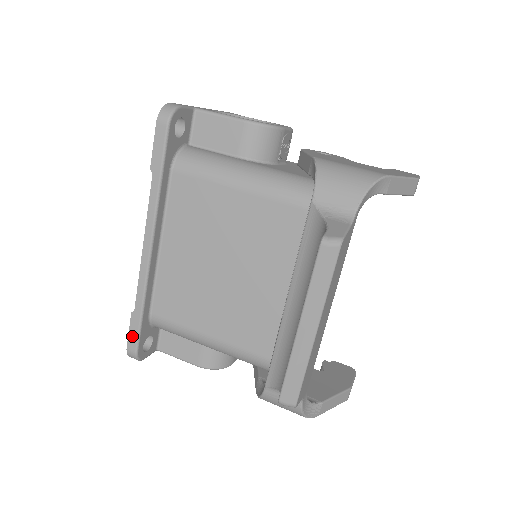
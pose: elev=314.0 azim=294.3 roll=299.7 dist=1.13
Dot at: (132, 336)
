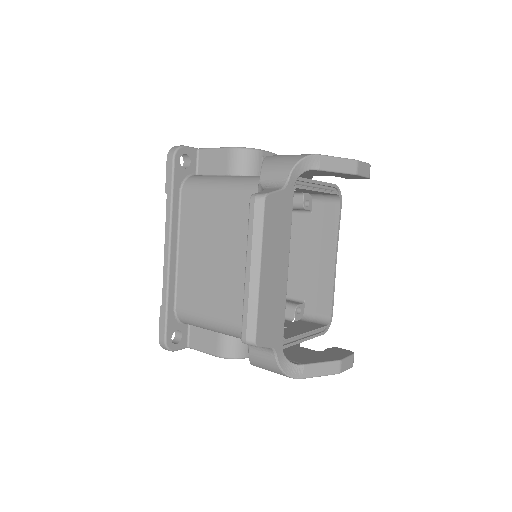
Dot at: (161, 327)
